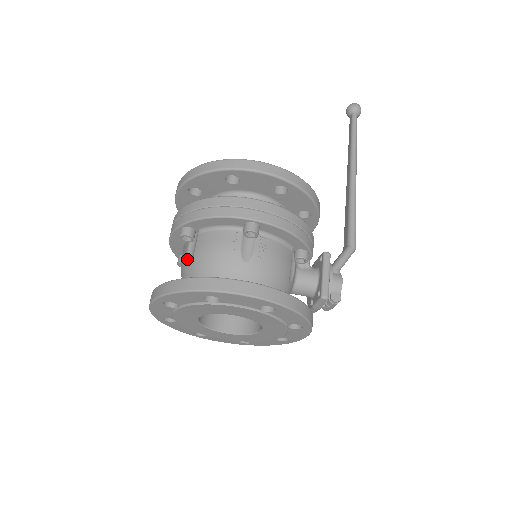
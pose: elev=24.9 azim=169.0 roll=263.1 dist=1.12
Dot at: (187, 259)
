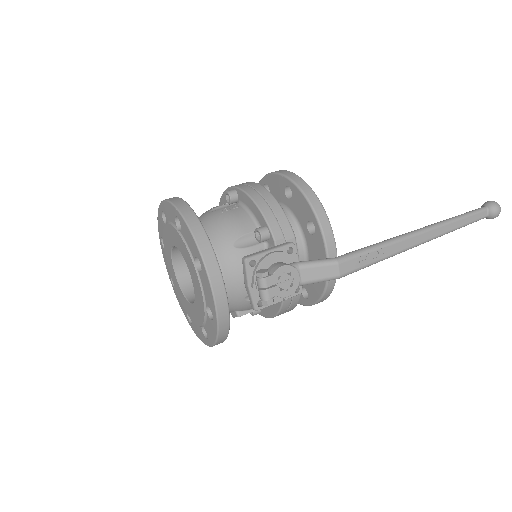
Dot at: occluded
